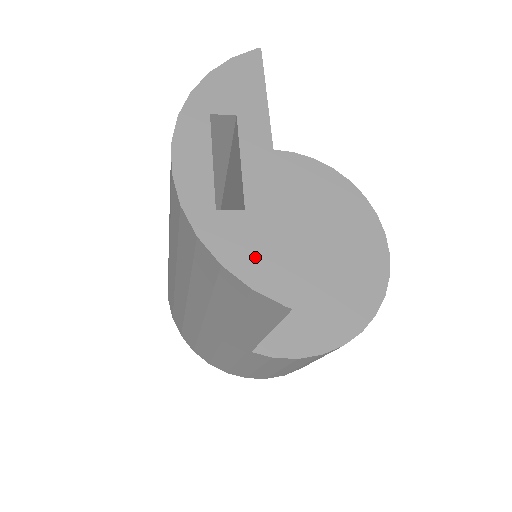
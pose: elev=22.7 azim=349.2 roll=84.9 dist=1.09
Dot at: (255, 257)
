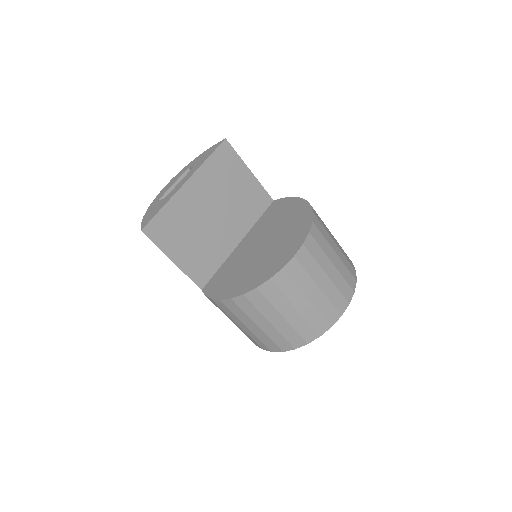
Dot at: (151, 214)
